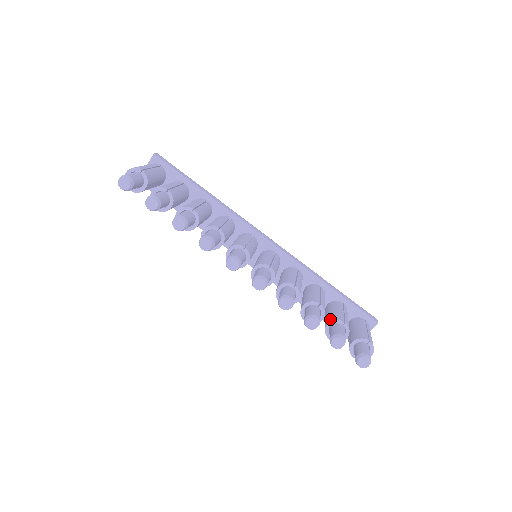
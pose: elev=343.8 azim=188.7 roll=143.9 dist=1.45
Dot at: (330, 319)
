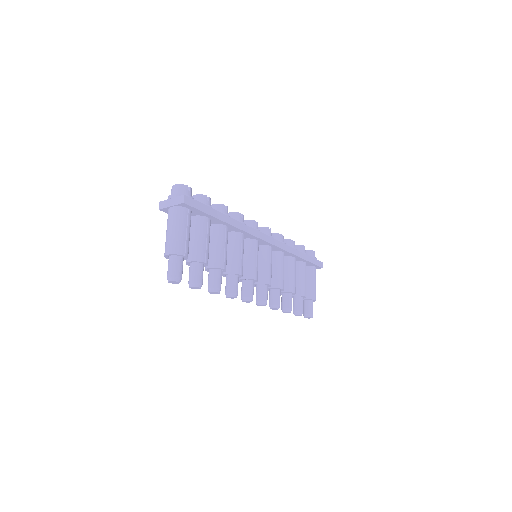
Dot at: (296, 292)
